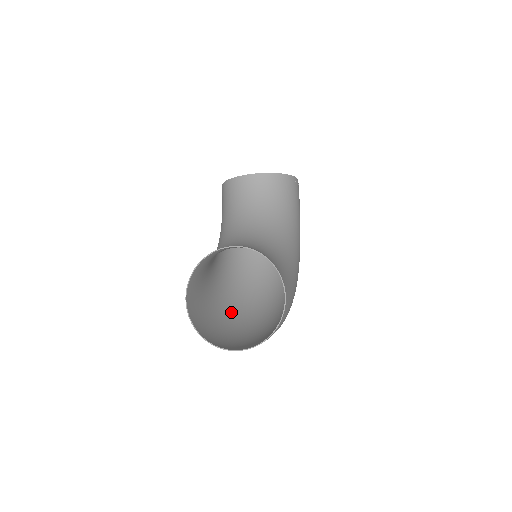
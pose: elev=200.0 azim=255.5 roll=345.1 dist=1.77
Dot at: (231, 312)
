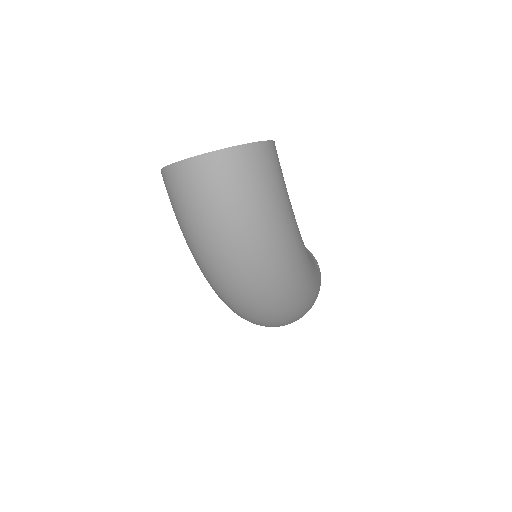
Dot at: (205, 265)
